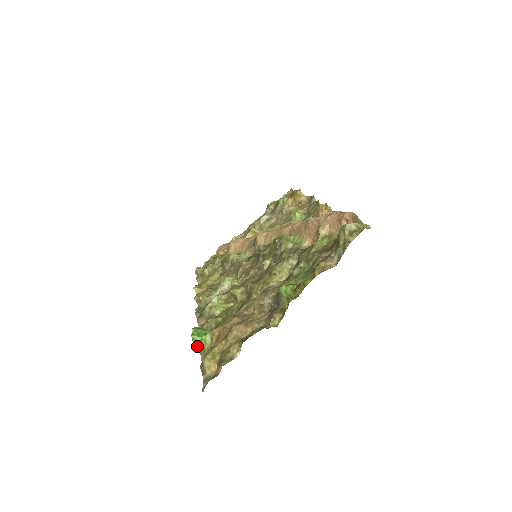
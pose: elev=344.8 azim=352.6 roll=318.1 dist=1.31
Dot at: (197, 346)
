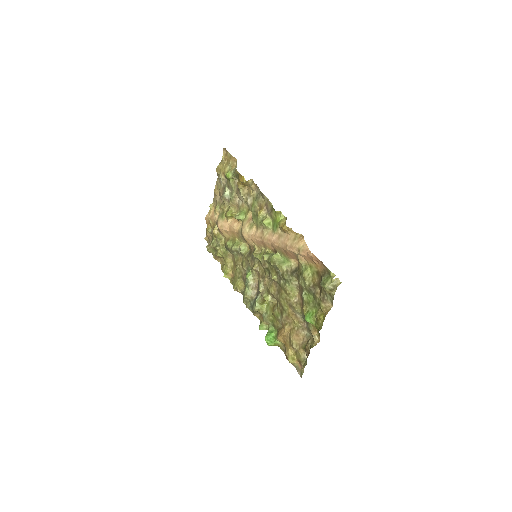
Dot at: occluded
